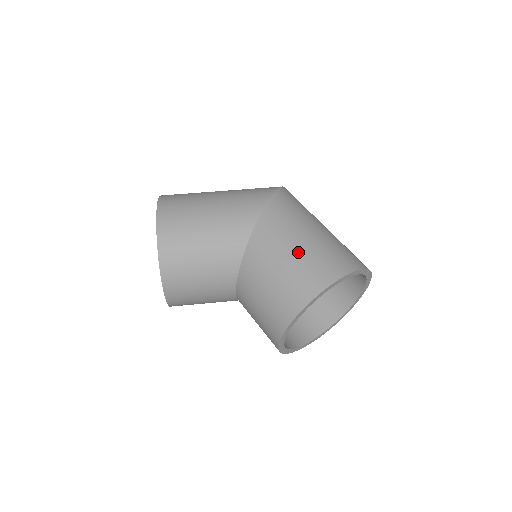
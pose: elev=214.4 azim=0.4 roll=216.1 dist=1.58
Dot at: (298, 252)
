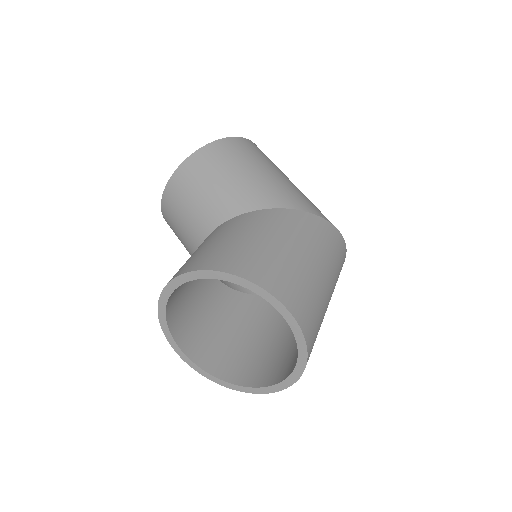
Dot at: (271, 245)
